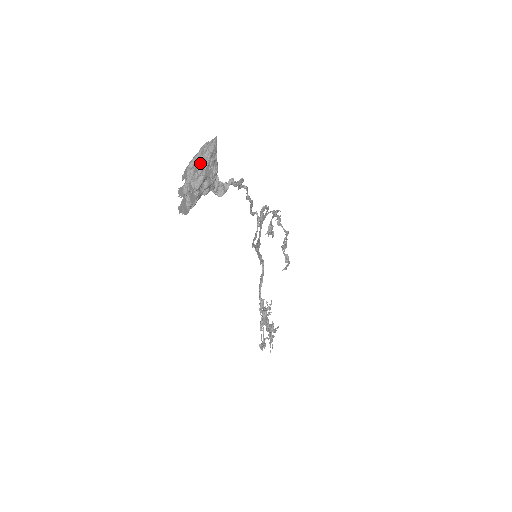
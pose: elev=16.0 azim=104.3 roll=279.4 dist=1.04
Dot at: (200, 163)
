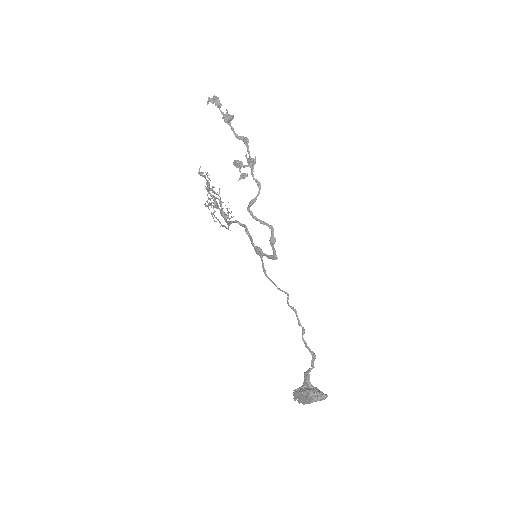
Dot at: occluded
